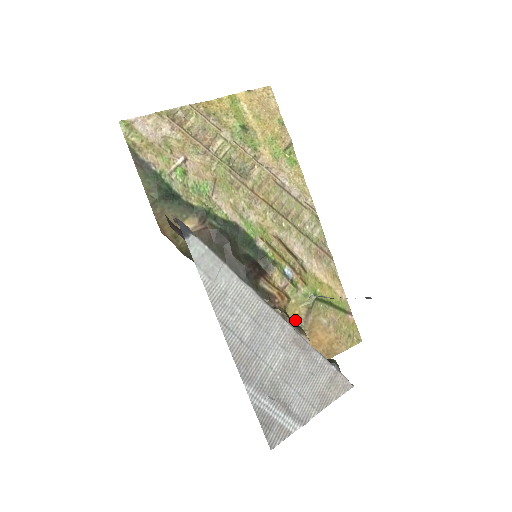
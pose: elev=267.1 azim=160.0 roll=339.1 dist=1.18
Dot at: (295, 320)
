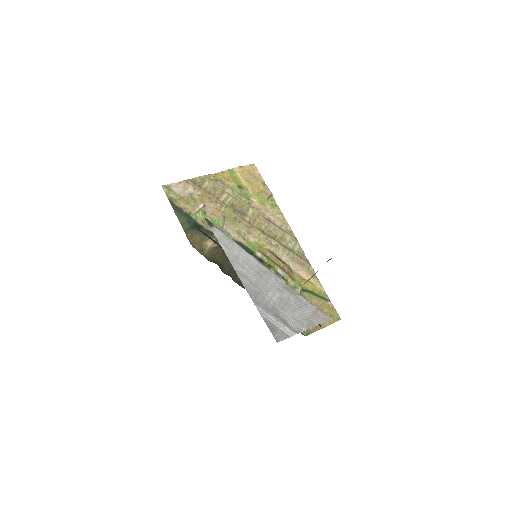
Dot at: occluded
